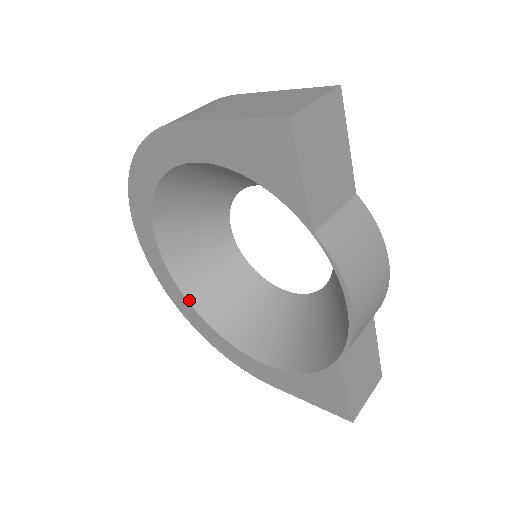
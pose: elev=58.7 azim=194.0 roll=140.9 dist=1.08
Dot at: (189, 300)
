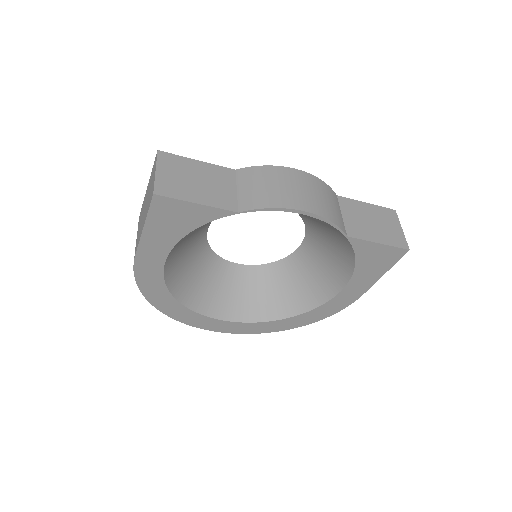
Dot at: (271, 320)
